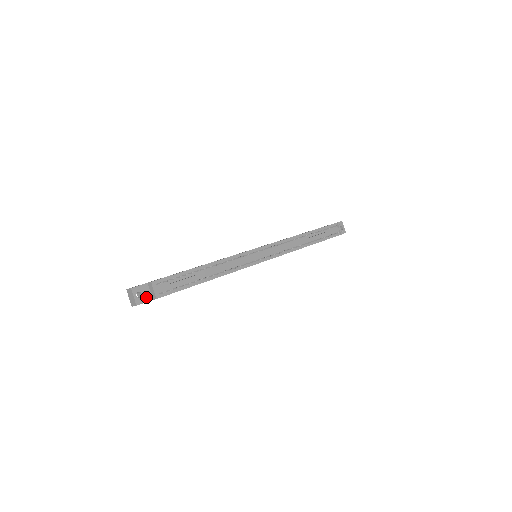
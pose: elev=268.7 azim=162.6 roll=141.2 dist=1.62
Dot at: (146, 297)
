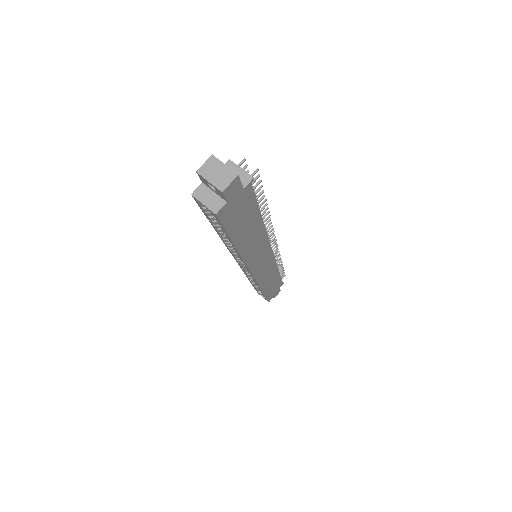
Dot at: occluded
